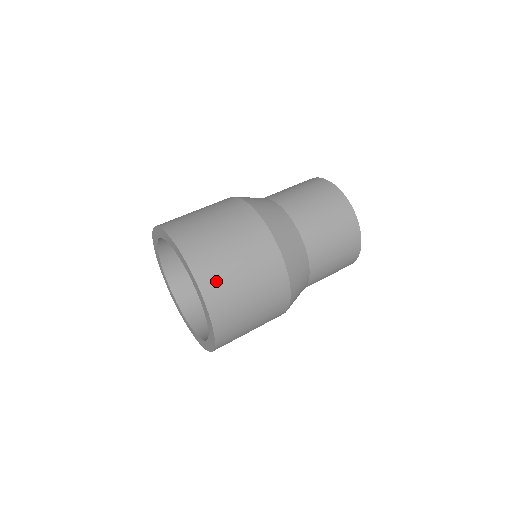
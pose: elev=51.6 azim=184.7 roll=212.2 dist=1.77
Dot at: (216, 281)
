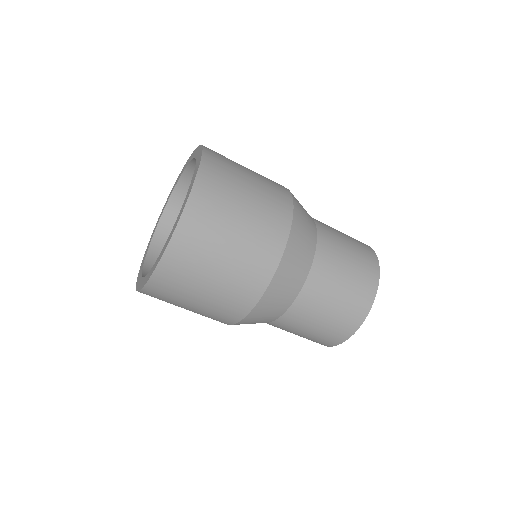
Dot at: (188, 255)
